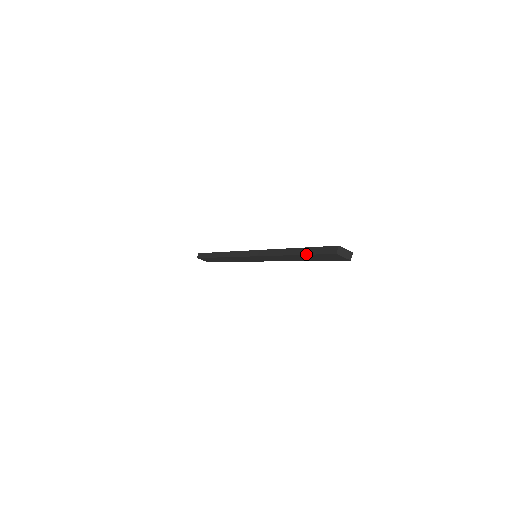
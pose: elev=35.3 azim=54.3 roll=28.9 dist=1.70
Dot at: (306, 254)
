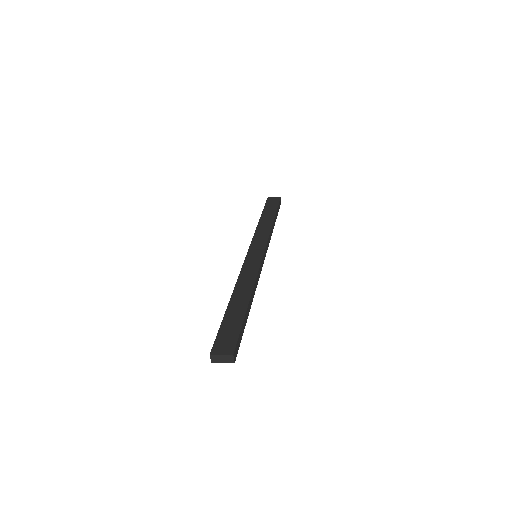
Dot at: occluded
